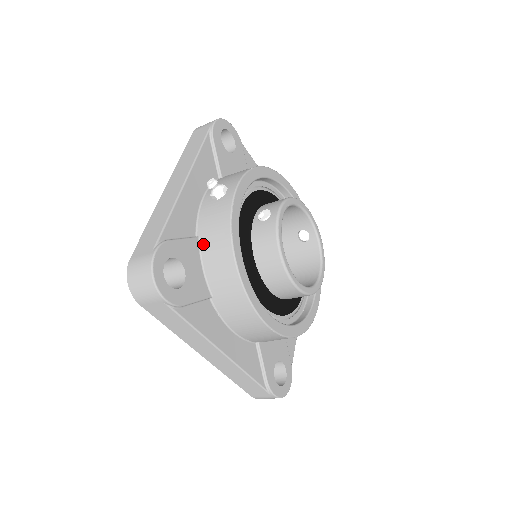
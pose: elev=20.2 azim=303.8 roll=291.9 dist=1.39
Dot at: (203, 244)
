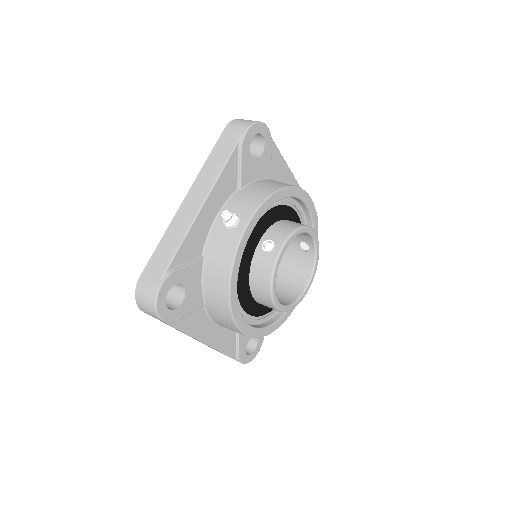
Dot at: (206, 265)
